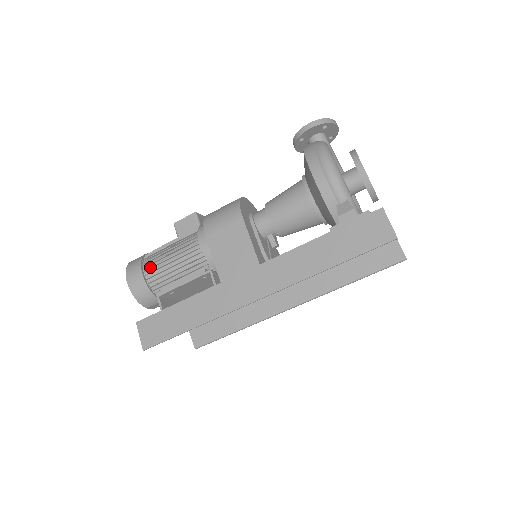
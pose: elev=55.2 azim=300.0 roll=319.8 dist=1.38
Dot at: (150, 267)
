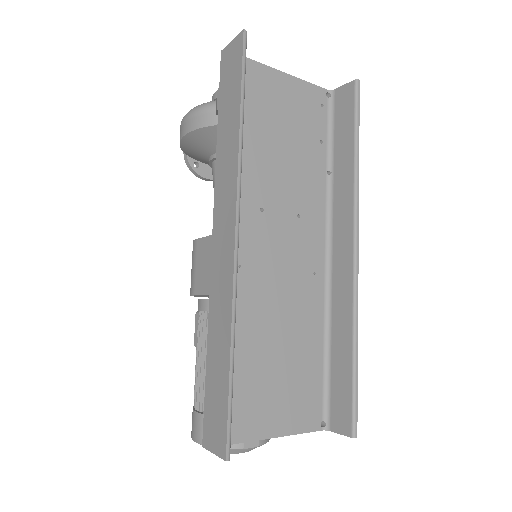
Dot at: (196, 396)
